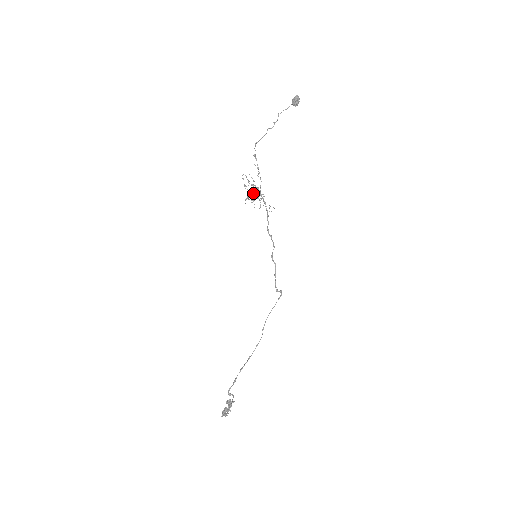
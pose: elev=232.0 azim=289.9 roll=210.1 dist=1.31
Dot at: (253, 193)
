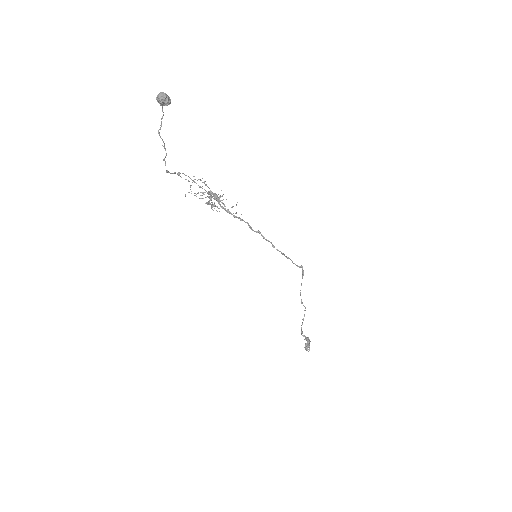
Dot at: (210, 203)
